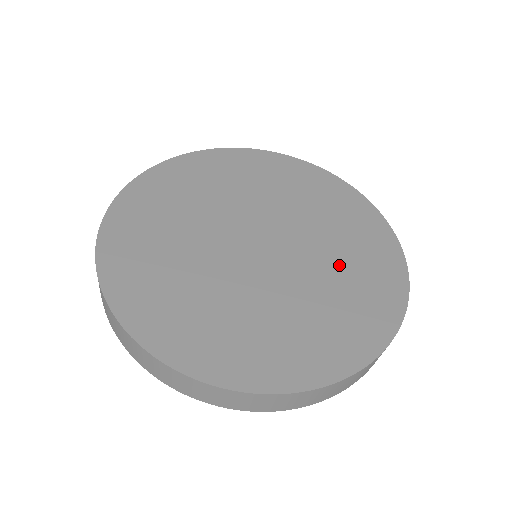
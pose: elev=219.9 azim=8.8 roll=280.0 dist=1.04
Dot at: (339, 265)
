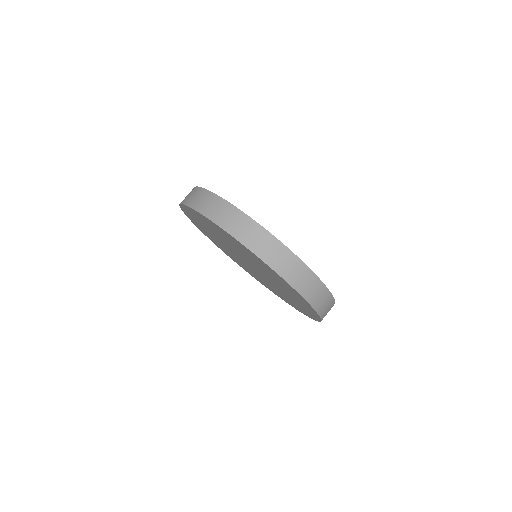
Dot at: occluded
